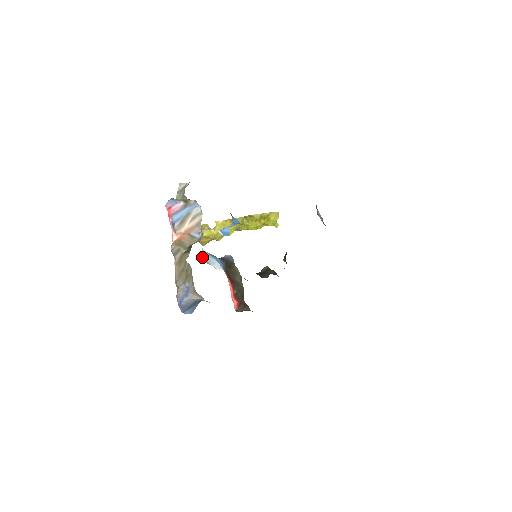
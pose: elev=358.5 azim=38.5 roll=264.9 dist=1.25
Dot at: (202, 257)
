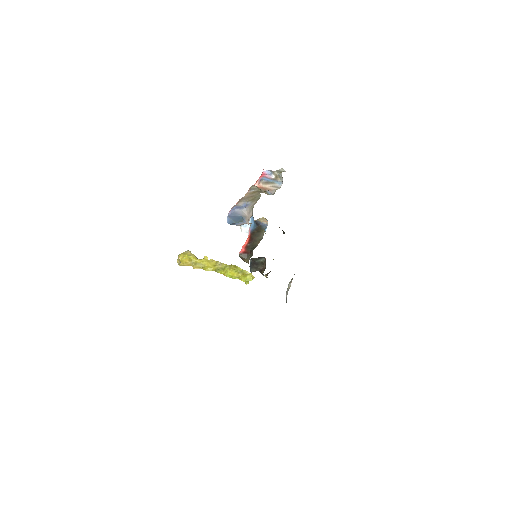
Dot at: occluded
